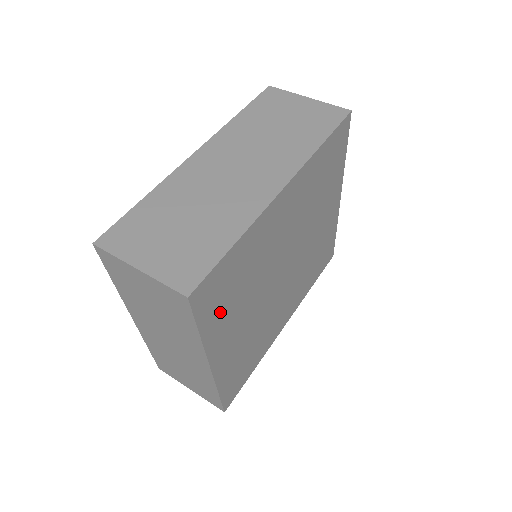
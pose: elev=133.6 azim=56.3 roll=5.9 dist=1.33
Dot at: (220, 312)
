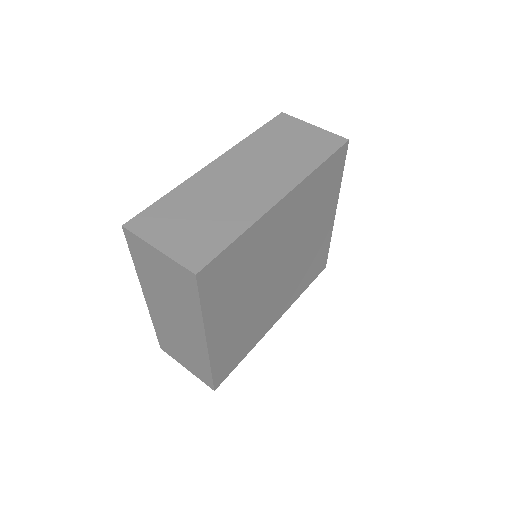
Dot at: (220, 294)
